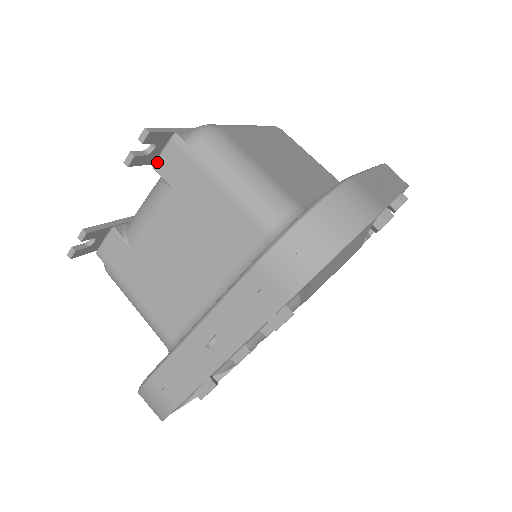
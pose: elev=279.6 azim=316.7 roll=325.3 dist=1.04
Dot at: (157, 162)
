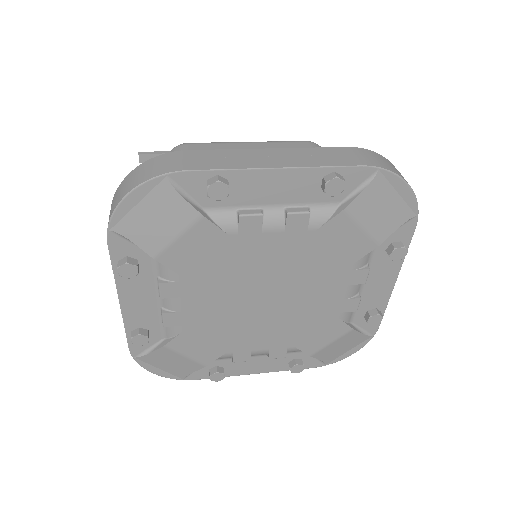
Dot at: occluded
